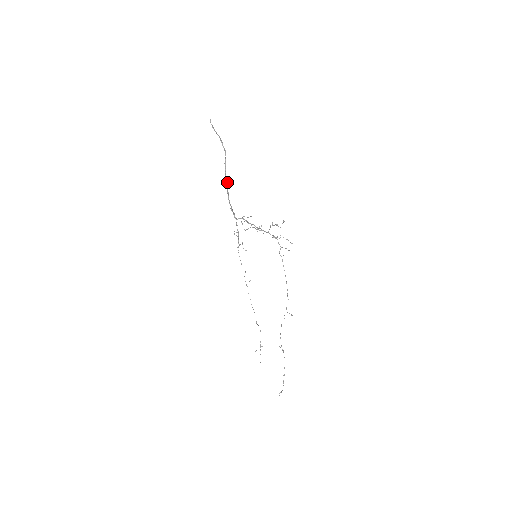
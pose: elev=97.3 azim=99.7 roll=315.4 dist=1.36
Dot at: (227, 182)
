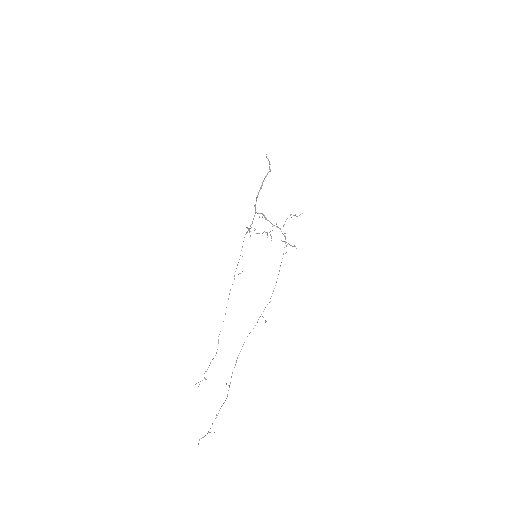
Dot at: occluded
